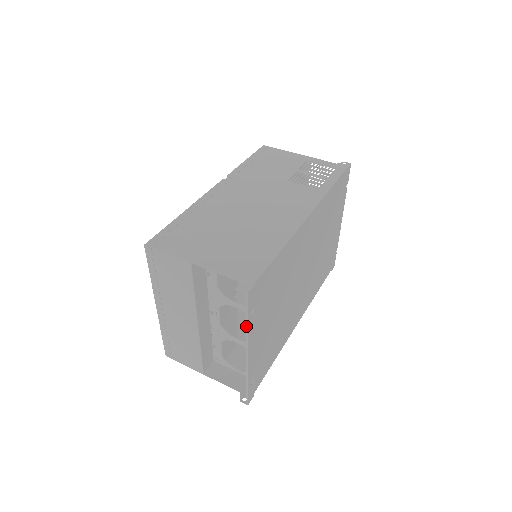
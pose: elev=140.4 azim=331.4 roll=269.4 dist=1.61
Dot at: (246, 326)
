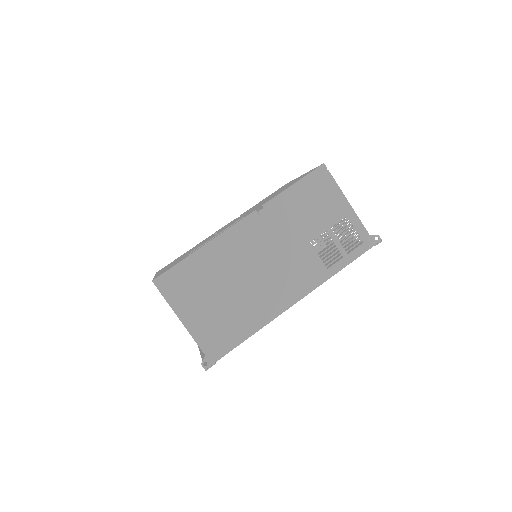
Dot at: occluded
